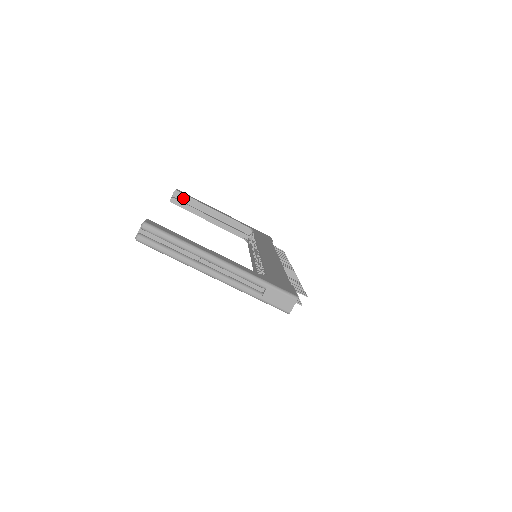
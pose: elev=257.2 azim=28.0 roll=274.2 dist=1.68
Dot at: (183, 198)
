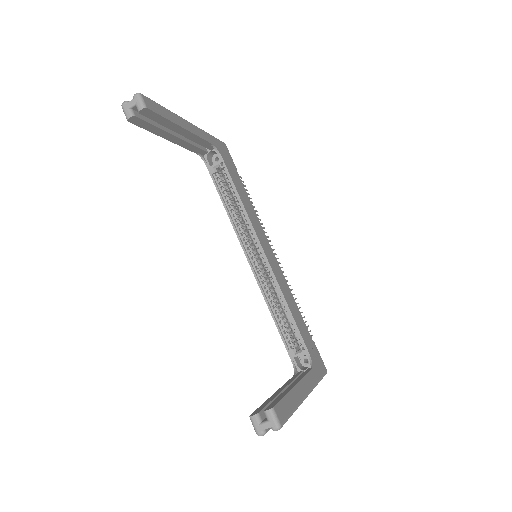
Dot at: (151, 117)
